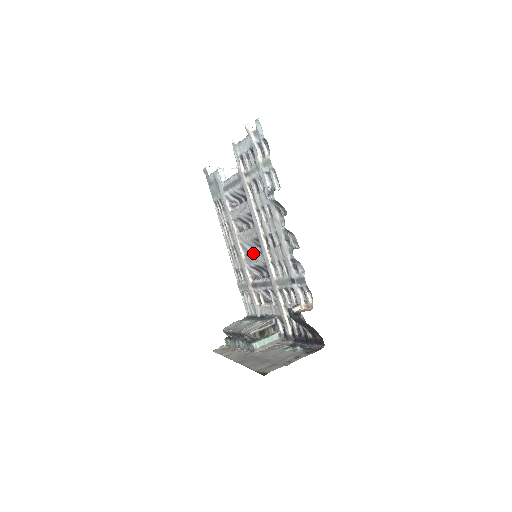
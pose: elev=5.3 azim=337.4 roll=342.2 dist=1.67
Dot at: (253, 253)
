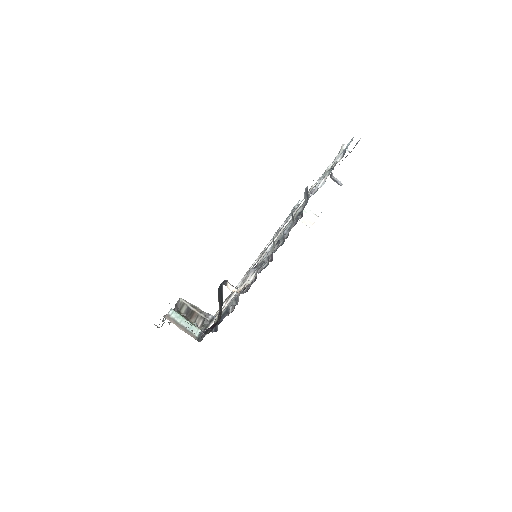
Dot at: (260, 270)
